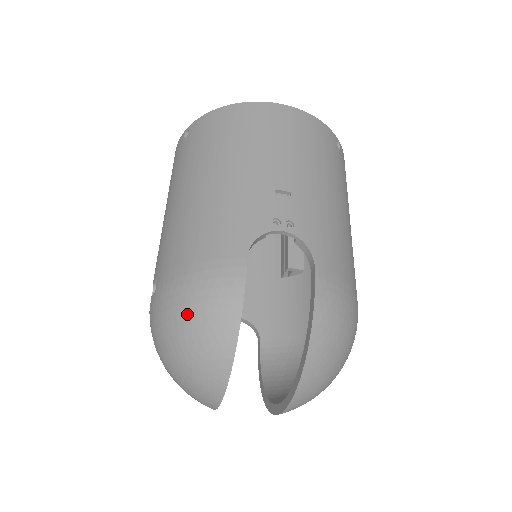
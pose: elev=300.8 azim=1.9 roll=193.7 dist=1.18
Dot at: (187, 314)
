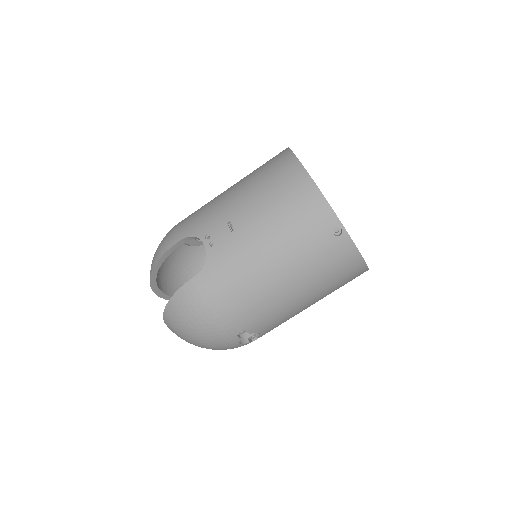
Dot at: occluded
